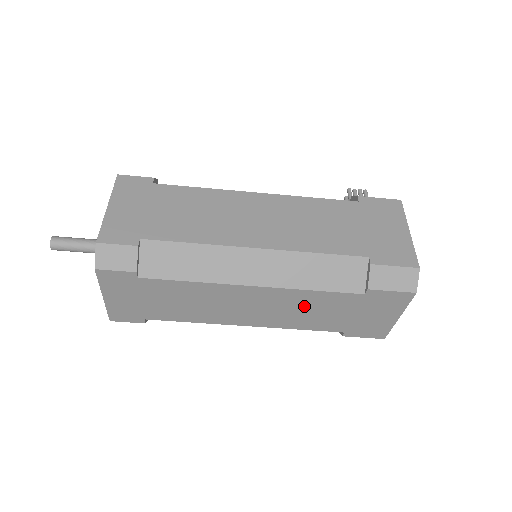
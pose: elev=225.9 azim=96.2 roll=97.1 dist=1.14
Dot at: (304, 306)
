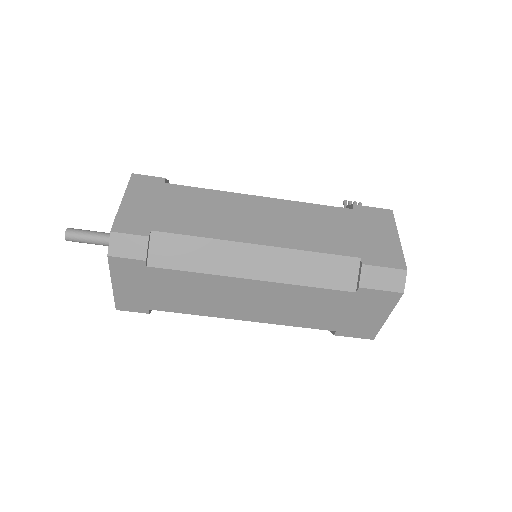
Dot at: (299, 302)
